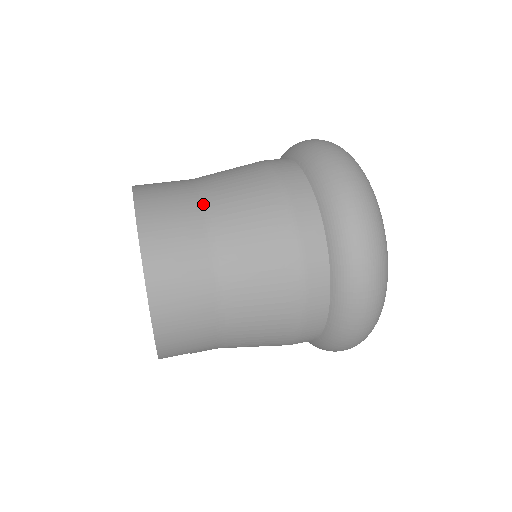
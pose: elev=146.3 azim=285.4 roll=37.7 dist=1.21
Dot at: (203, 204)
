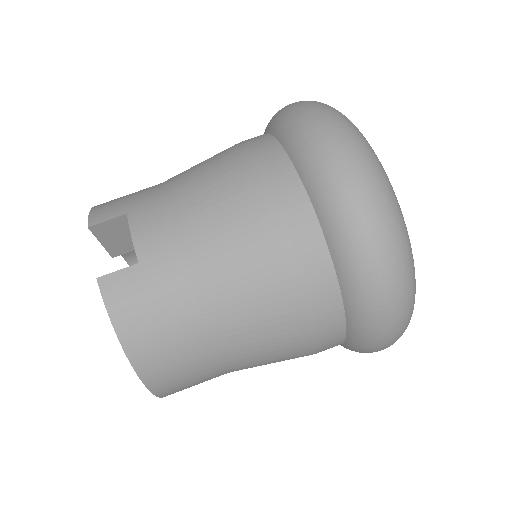
Dot at: (207, 330)
